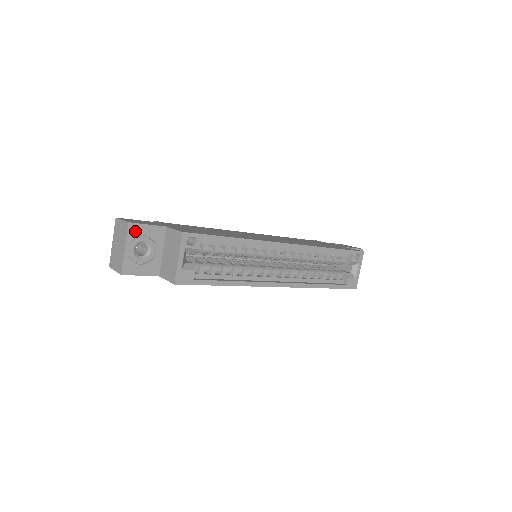
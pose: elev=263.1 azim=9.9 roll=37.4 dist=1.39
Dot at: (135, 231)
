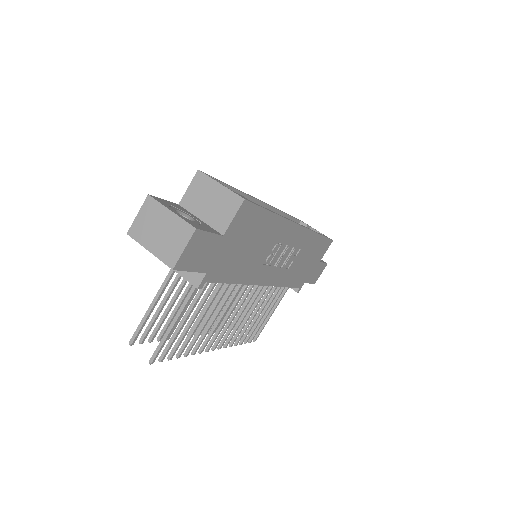
Dot at: (161, 202)
